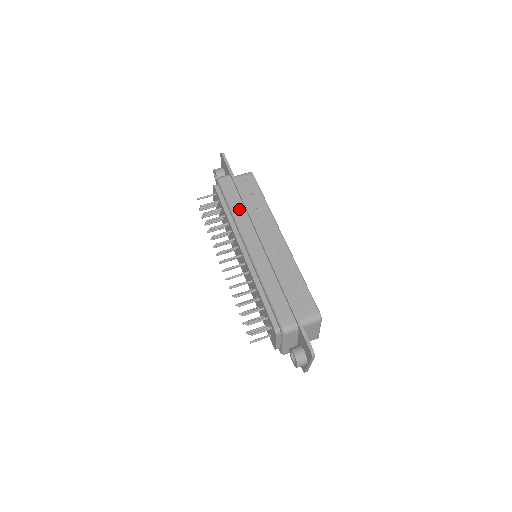
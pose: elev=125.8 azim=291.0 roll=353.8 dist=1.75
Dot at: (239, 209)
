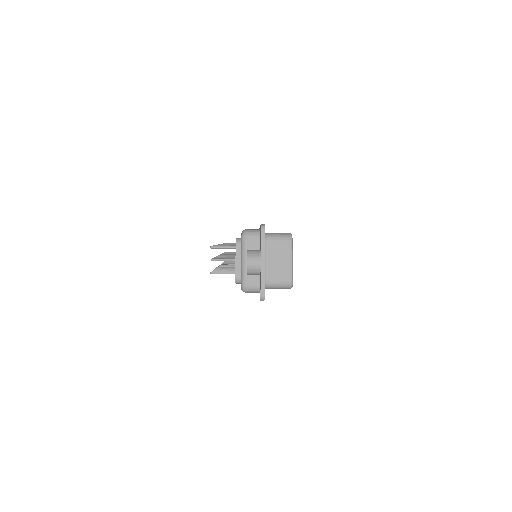
Dot at: occluded
